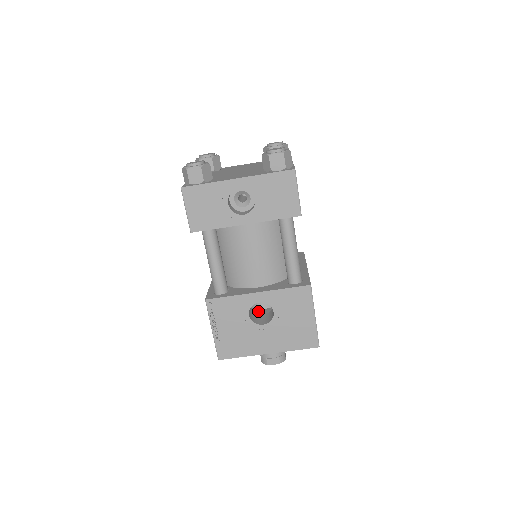
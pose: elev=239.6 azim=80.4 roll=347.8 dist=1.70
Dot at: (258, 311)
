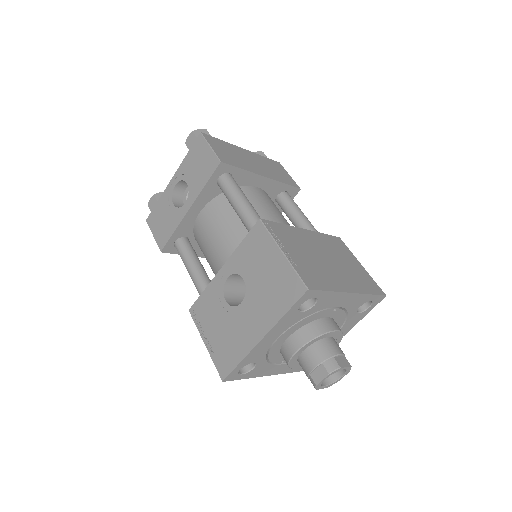
Dot at: occluded
